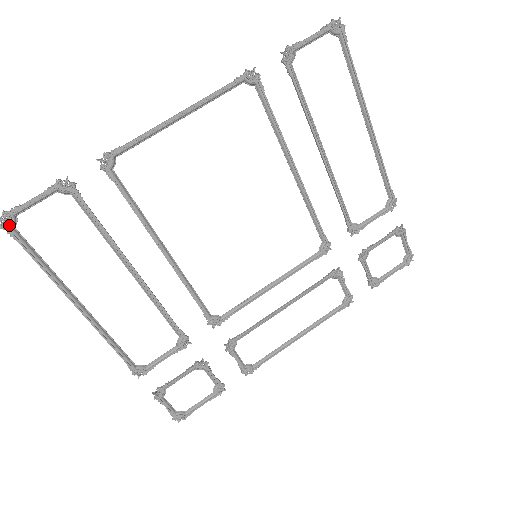
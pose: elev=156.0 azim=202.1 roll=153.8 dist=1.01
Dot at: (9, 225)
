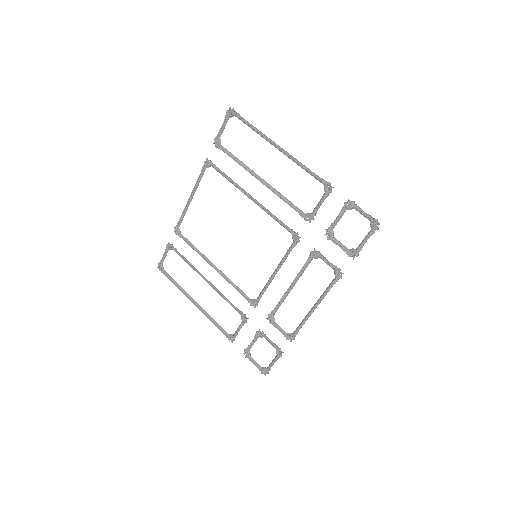
Dot at: (161, 269)
